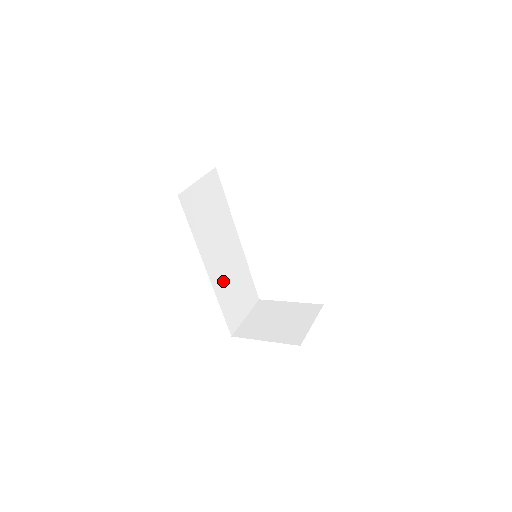
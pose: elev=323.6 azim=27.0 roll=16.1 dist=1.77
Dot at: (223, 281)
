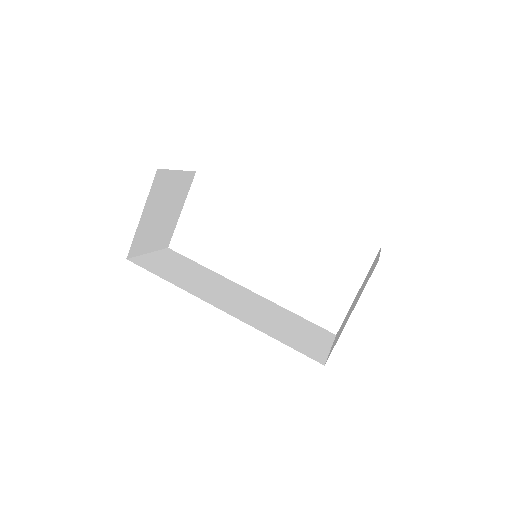
Dot at: (256, 318)
